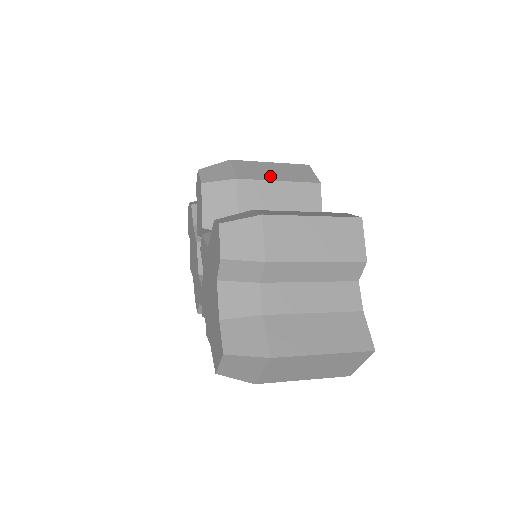
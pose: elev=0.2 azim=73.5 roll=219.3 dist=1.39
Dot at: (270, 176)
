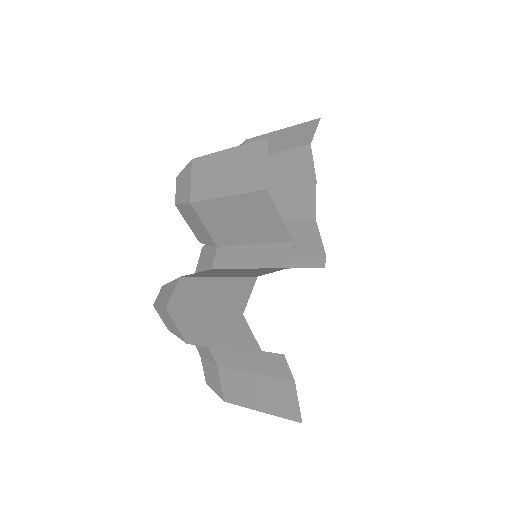
Dot at: (218, 188)
